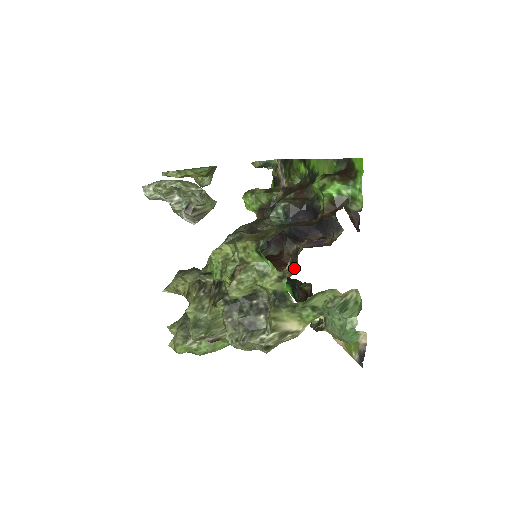
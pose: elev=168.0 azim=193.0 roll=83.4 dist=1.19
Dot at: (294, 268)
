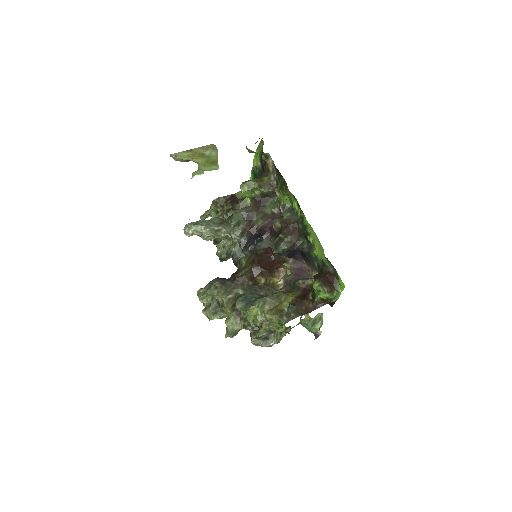
Dot at: (282, 272)
